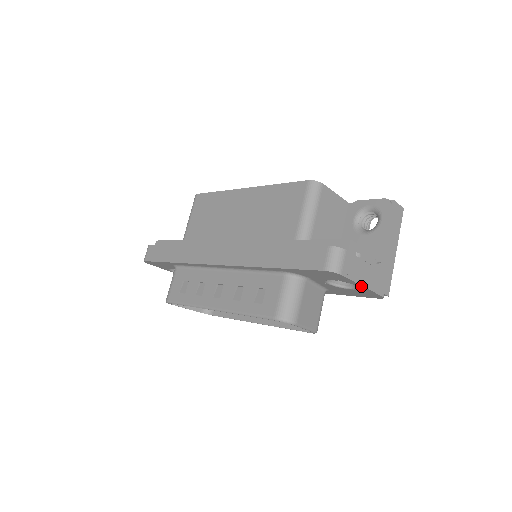
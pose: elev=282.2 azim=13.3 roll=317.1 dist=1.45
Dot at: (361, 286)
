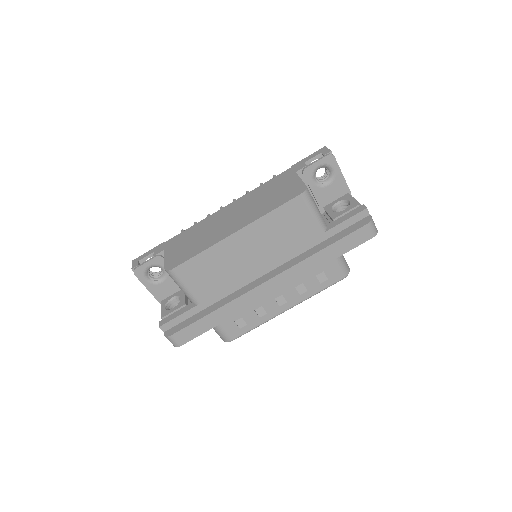
Dot at: occluded
